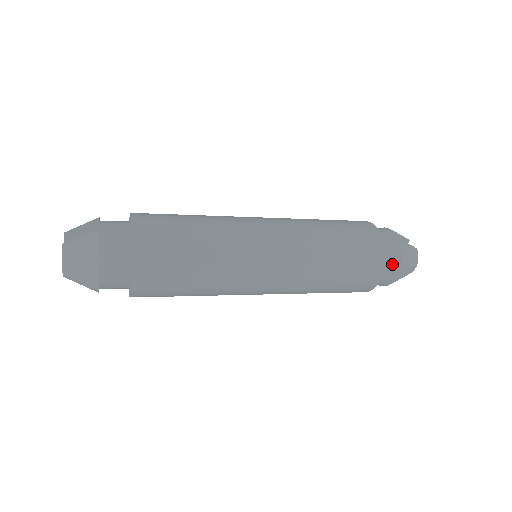
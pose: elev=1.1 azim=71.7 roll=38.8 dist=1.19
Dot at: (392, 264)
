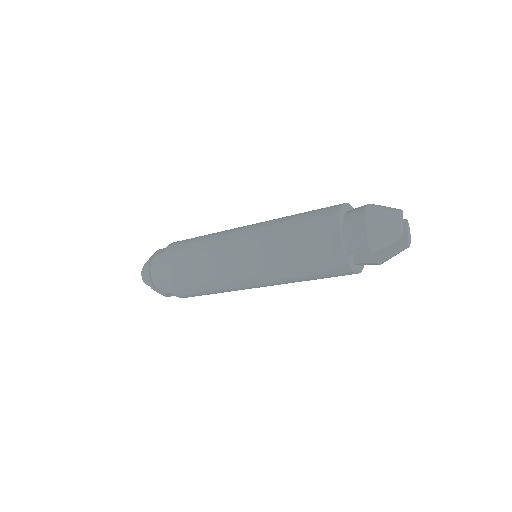
Dot at: (357, 210)
